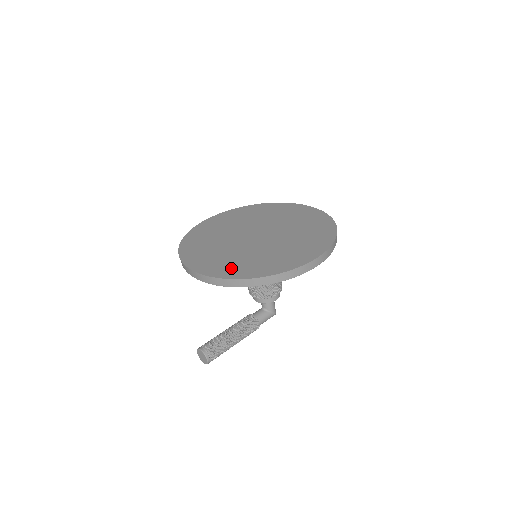
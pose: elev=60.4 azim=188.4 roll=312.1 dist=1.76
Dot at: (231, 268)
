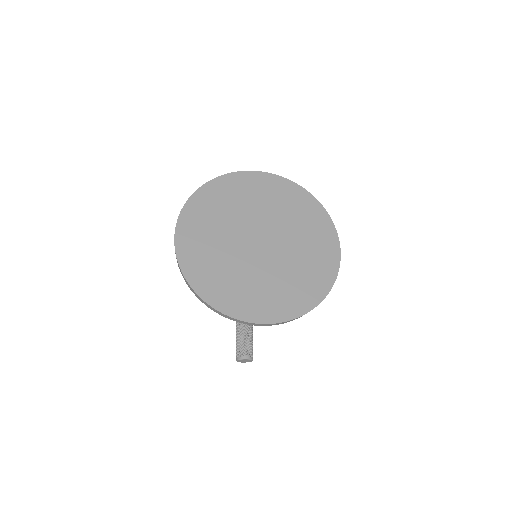
Dot at: (293, 300)
